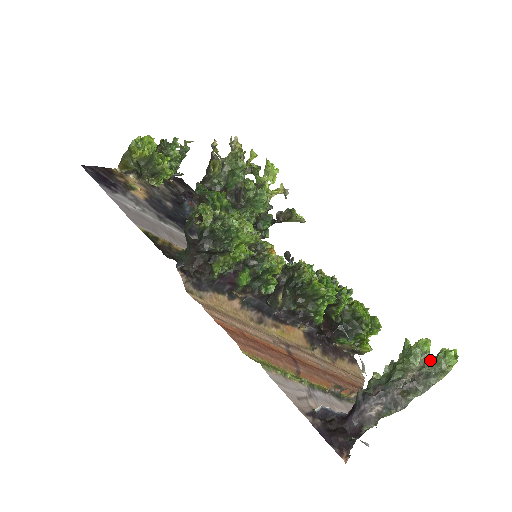
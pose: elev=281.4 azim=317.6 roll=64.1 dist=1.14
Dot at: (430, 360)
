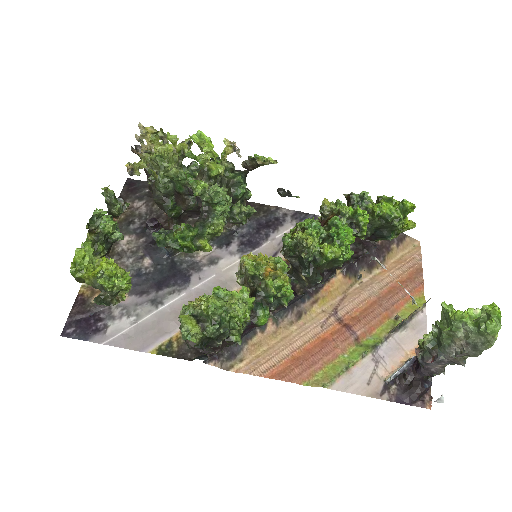
Dot at: (473, 332)
